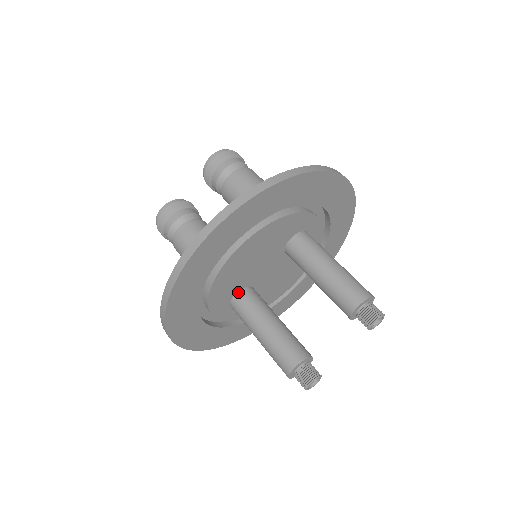
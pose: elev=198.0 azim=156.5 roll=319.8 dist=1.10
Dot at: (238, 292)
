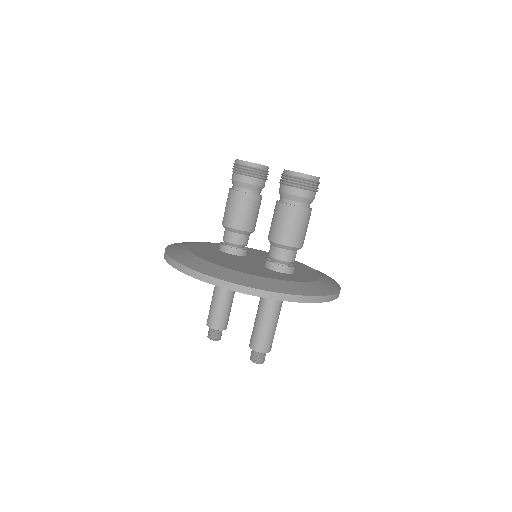
Dot at: occluded
